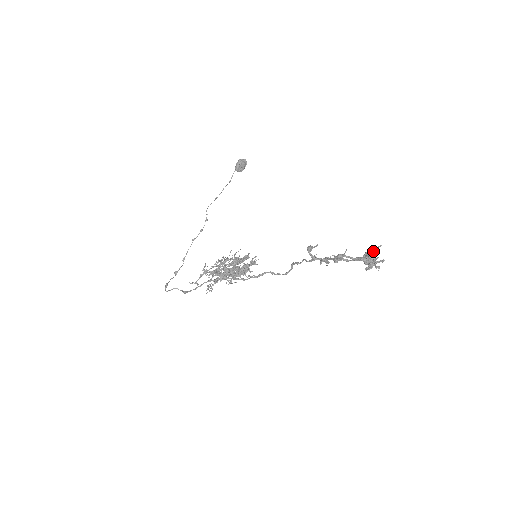
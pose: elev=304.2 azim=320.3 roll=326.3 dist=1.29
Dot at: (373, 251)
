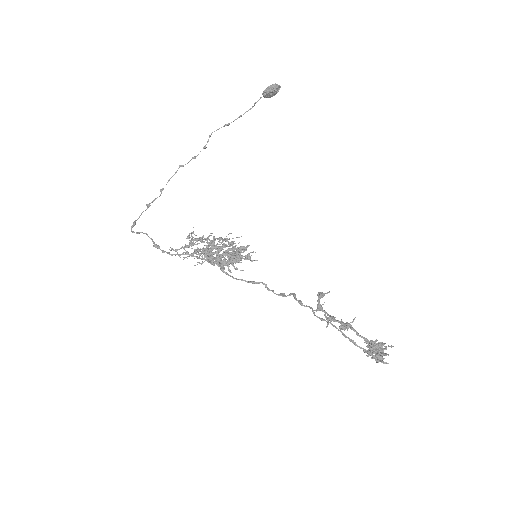
Dot at: occluded
